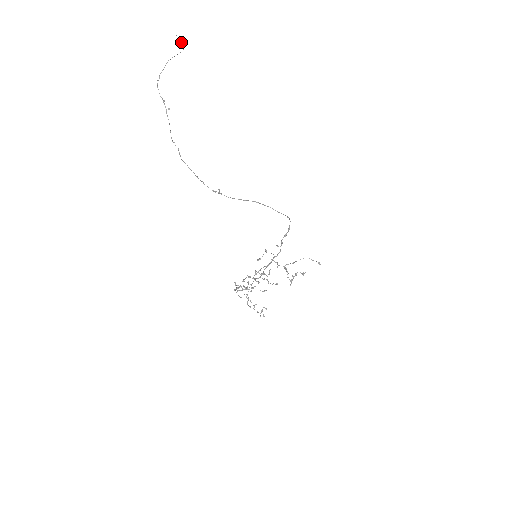
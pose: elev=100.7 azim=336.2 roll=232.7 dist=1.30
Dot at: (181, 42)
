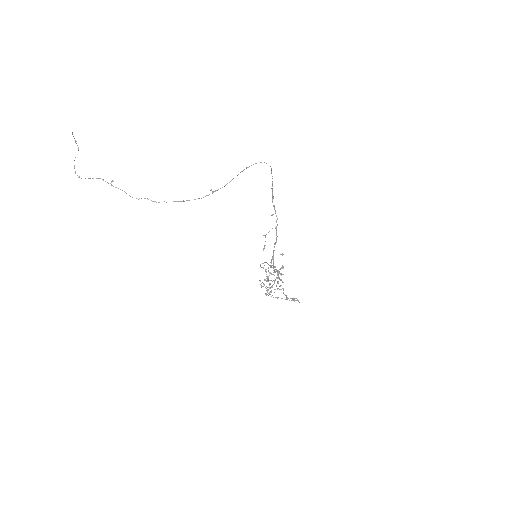
Dot at: (75, 142)
